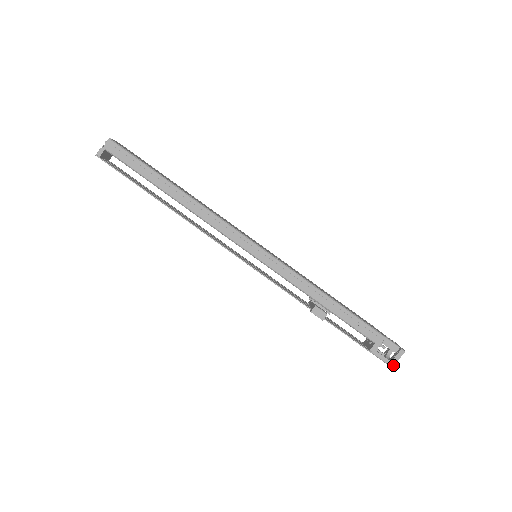
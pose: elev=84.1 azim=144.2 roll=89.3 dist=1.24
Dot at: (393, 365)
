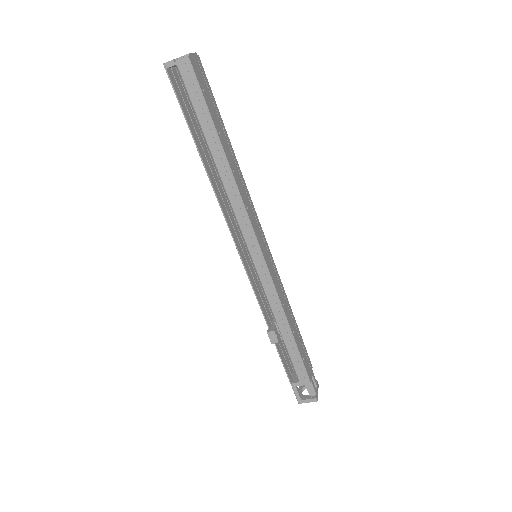
Dot at: (301, 403)
